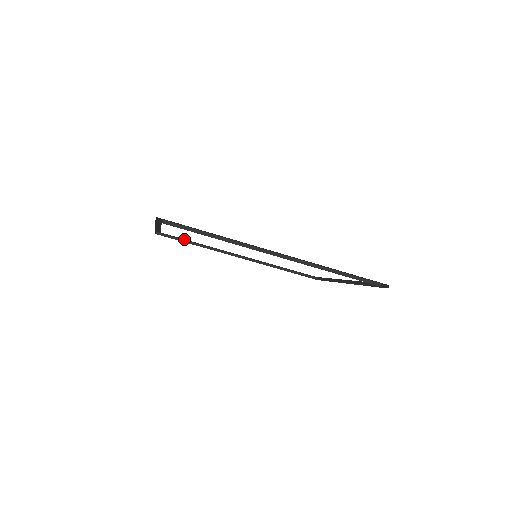
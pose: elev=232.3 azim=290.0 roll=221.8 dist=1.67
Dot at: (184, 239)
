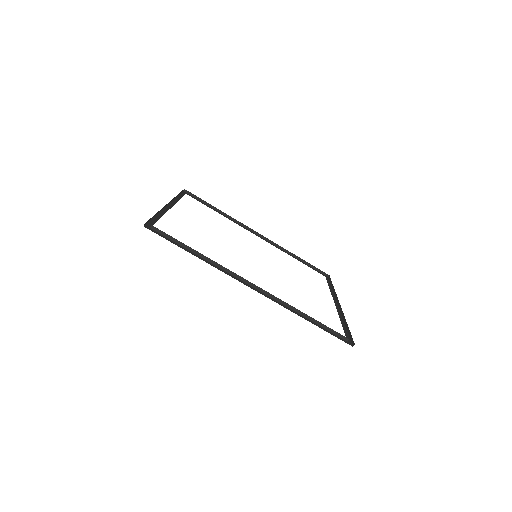
Dot at: occluded
